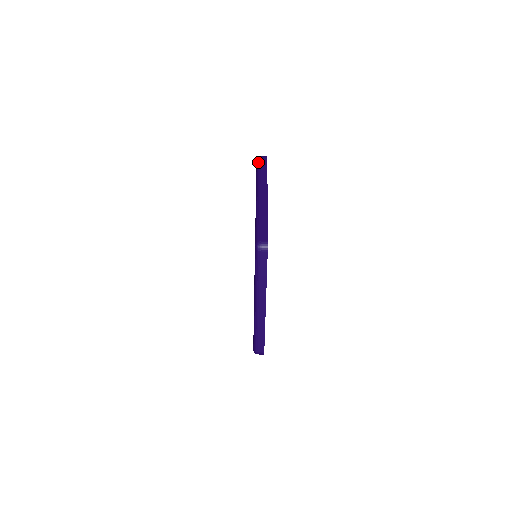
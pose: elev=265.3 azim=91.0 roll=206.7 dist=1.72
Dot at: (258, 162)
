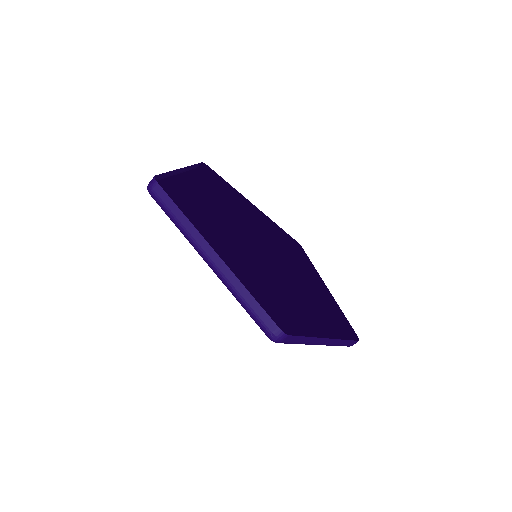
Dot at: occluded
